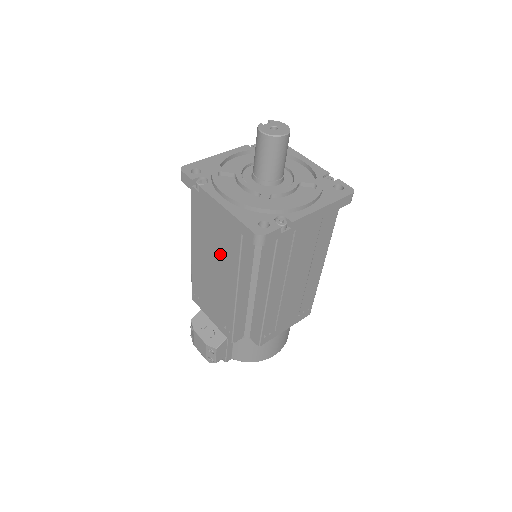
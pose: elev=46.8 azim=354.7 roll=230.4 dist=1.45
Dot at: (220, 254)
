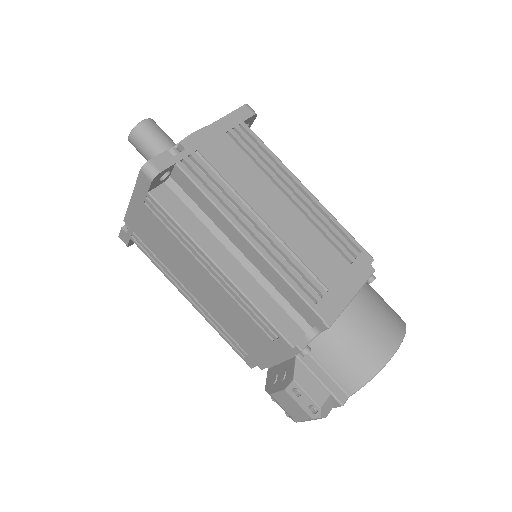
Dot at: (179, 253)
